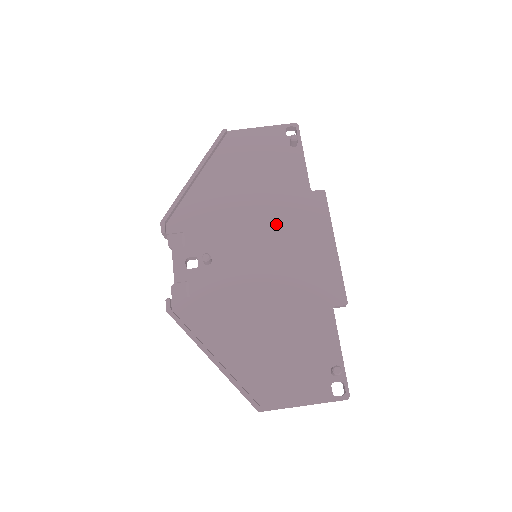
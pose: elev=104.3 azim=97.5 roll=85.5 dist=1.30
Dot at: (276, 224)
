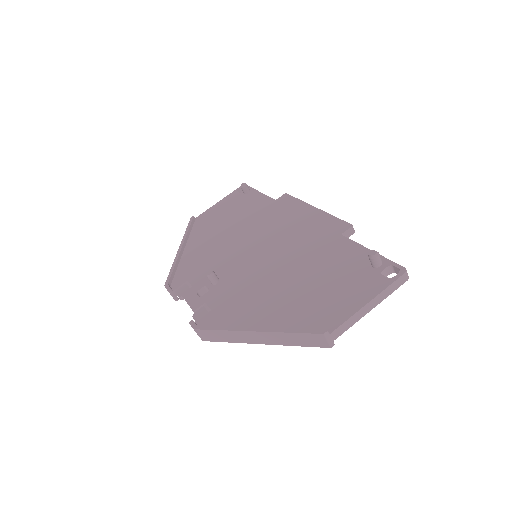
Dot at: (260, 230)
